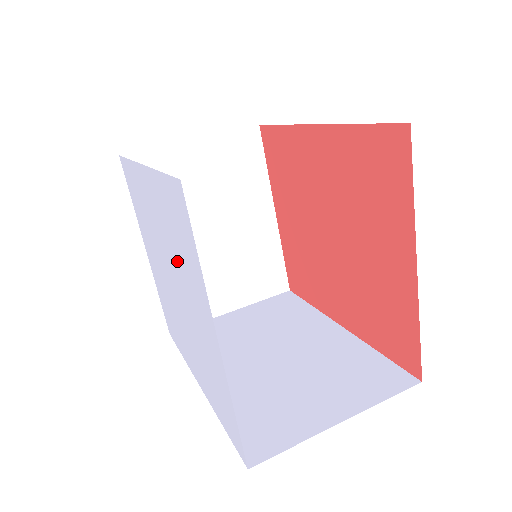
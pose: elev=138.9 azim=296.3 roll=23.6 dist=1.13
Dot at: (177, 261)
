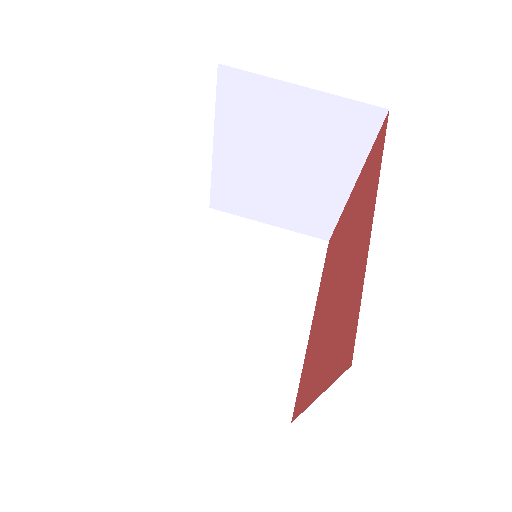
Dot at: occluded
